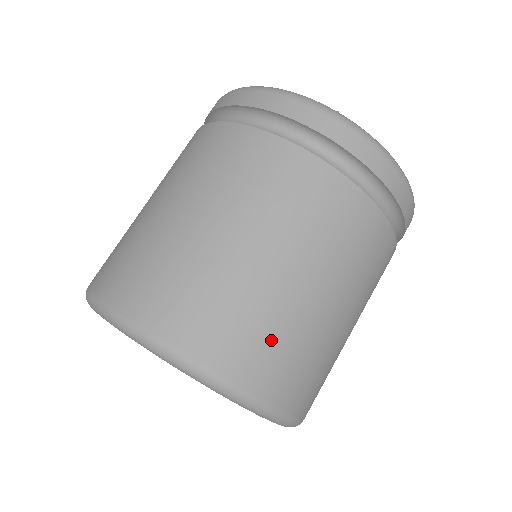
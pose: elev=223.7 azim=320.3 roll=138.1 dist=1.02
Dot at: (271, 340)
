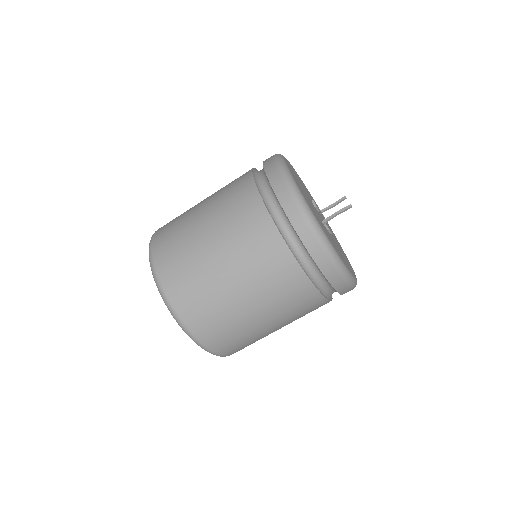
Dot at: (233, 337)
